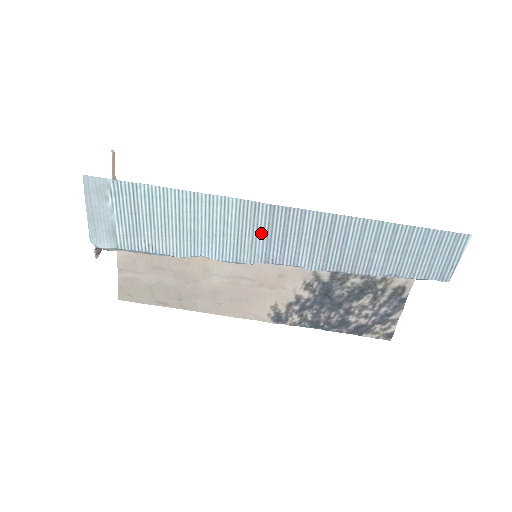
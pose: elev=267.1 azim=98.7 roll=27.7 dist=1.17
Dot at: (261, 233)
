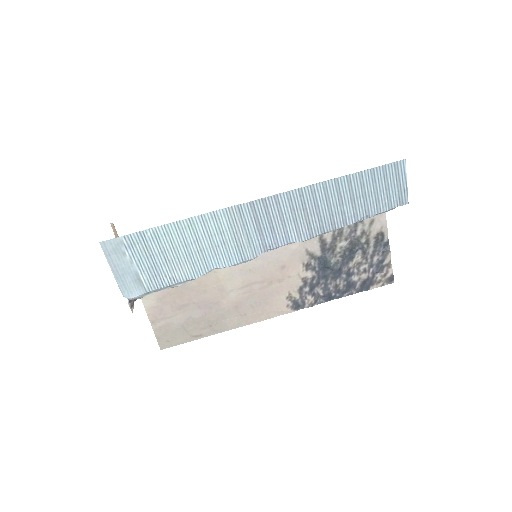
Dot at: (252, 228)
